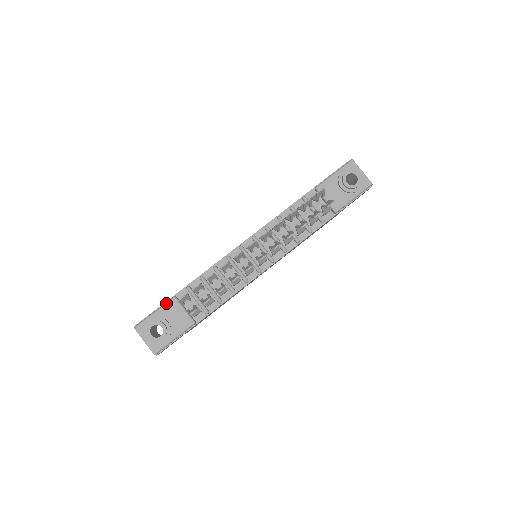
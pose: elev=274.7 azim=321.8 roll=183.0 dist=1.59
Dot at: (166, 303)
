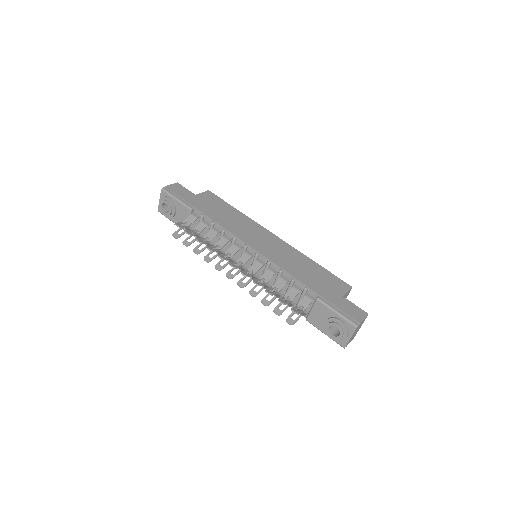
Dot at: (184, 205)
